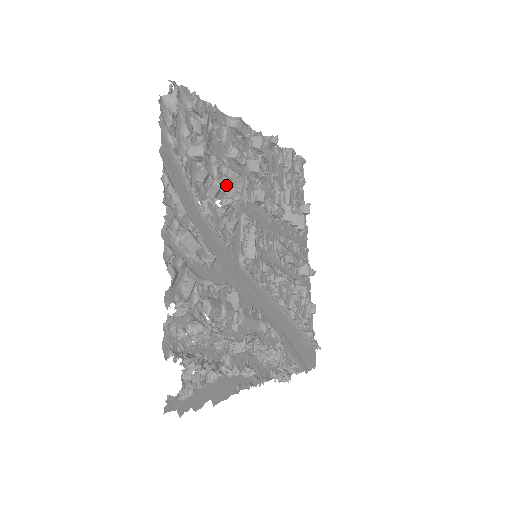
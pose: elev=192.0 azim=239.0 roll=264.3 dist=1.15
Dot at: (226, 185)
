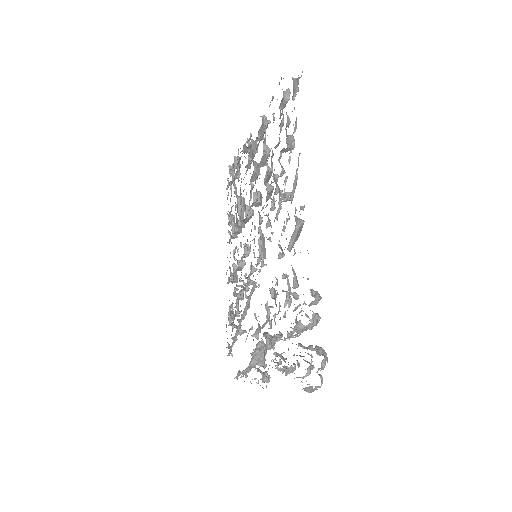
Dot at: occluded
